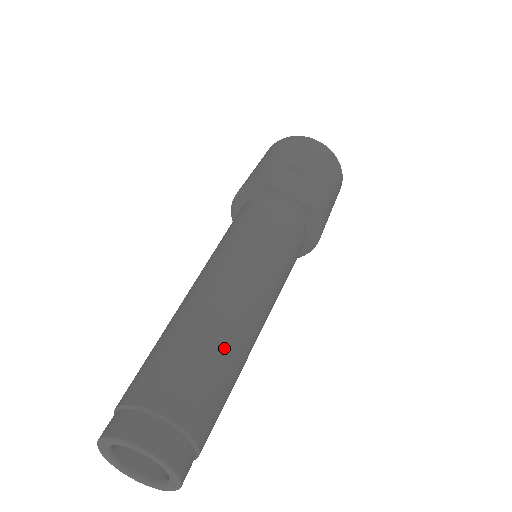
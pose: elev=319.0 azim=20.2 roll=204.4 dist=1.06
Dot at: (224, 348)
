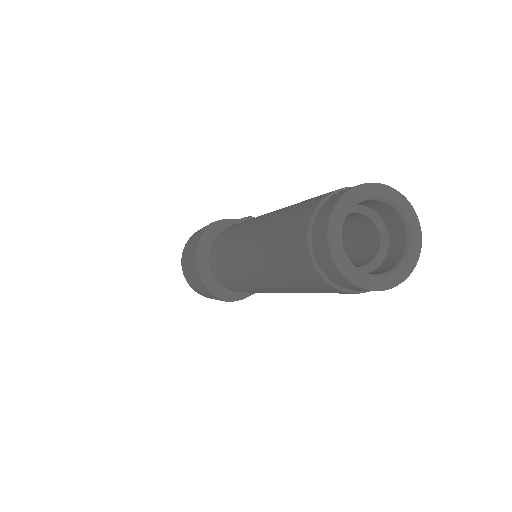
Dot at: occluded
